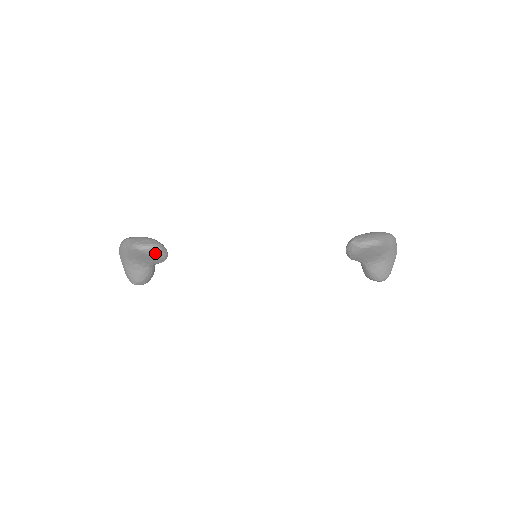
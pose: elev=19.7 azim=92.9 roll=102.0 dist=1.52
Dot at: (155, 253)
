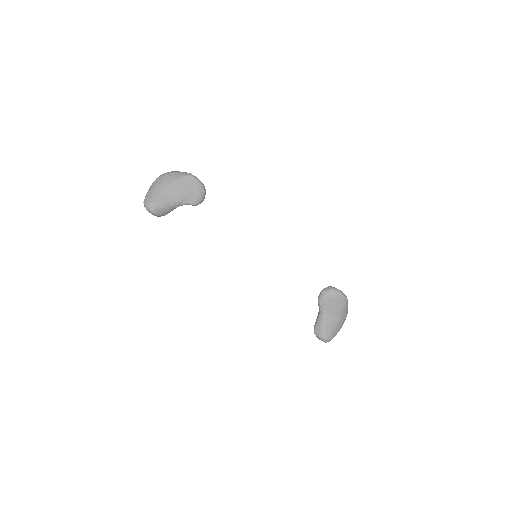
Dot at: (200, 190)
